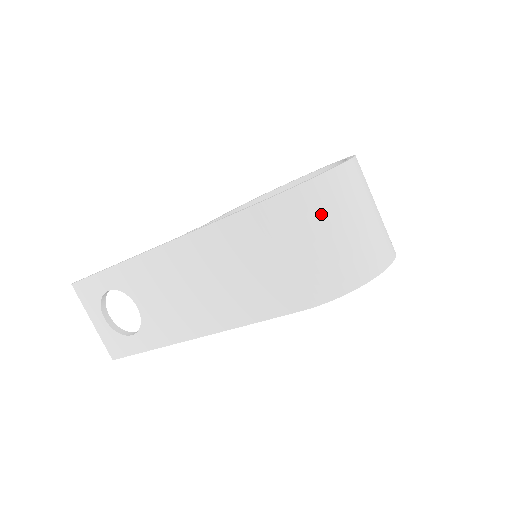
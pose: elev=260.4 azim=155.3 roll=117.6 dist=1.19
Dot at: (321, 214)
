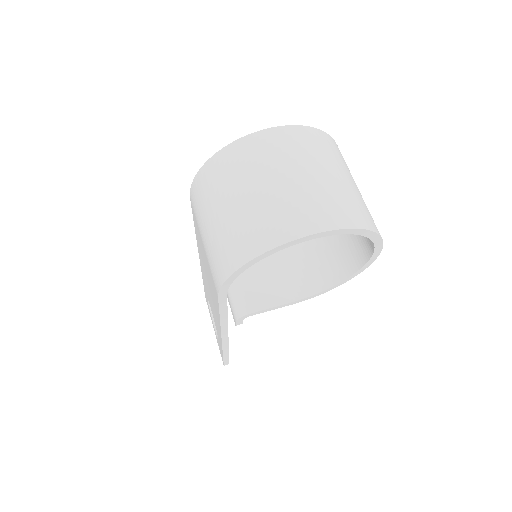
Dot at: (214, 192)
